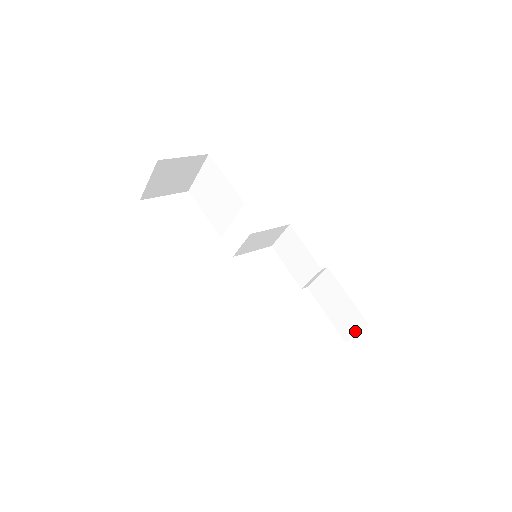
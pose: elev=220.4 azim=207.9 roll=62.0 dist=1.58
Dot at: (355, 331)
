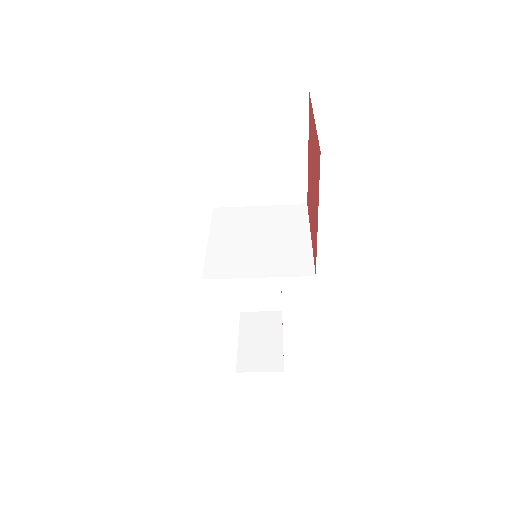
Dot at: (261, 309)
